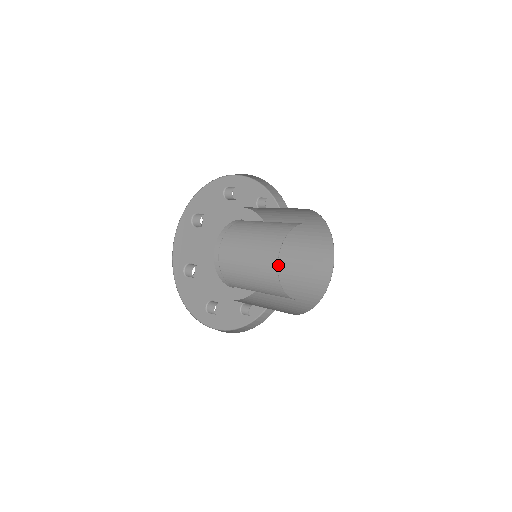
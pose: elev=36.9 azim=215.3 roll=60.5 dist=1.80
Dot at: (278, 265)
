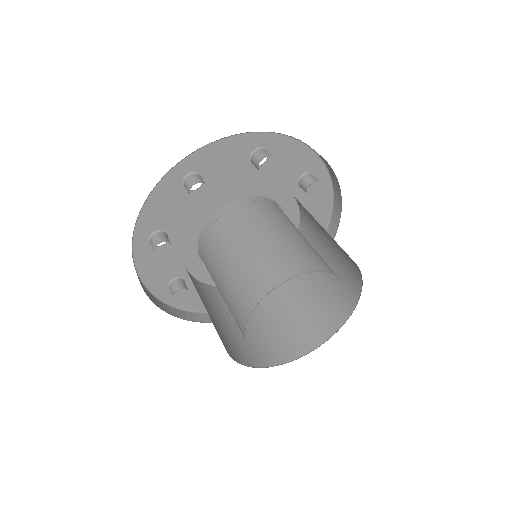
Dot at: (307, 228)
